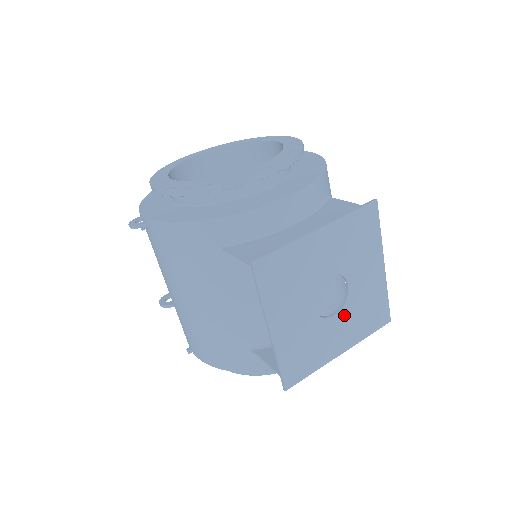
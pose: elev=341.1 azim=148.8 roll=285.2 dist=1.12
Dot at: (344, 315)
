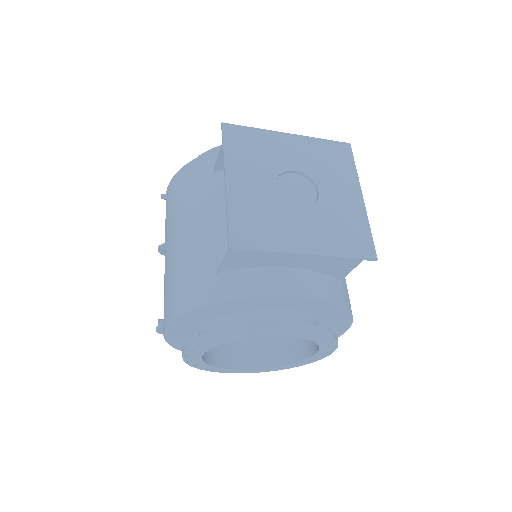
Dot at: (313, 216)
